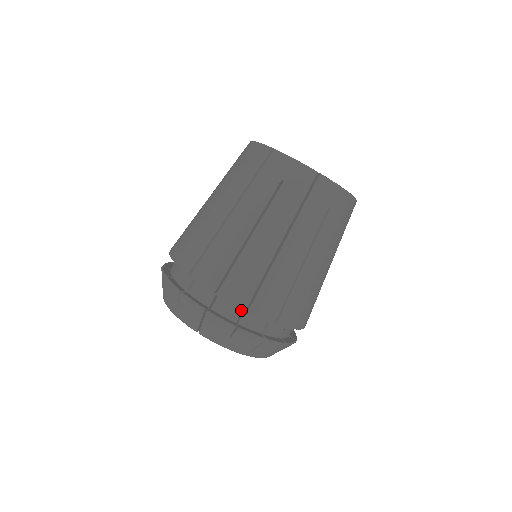
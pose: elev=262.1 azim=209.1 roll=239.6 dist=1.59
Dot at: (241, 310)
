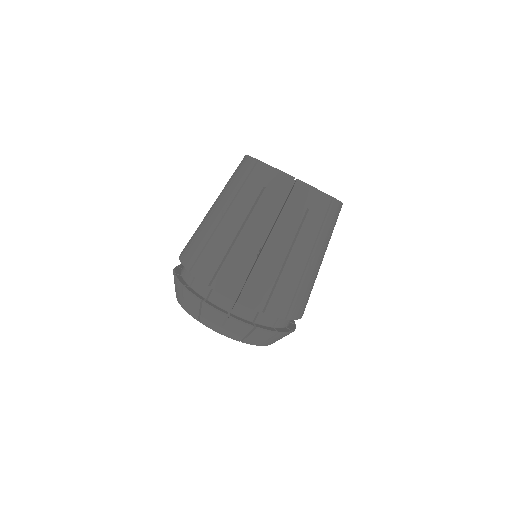
Dot at: occluded
